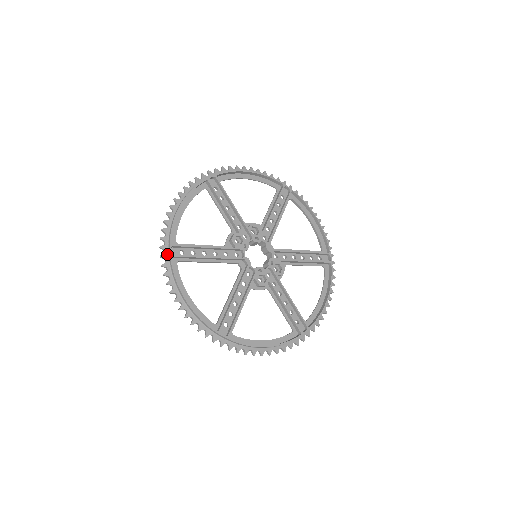
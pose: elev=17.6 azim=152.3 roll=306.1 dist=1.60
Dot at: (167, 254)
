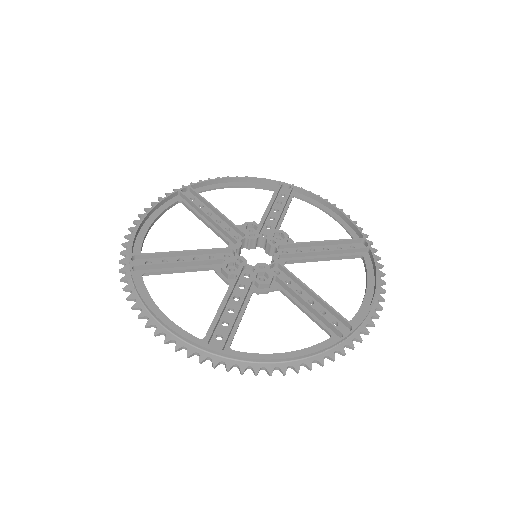
Dot at: occluded
